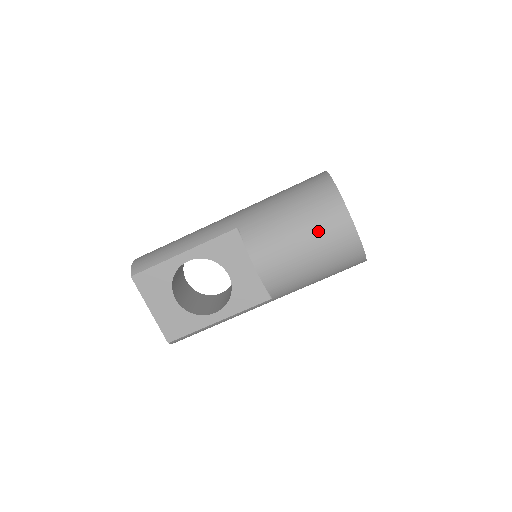
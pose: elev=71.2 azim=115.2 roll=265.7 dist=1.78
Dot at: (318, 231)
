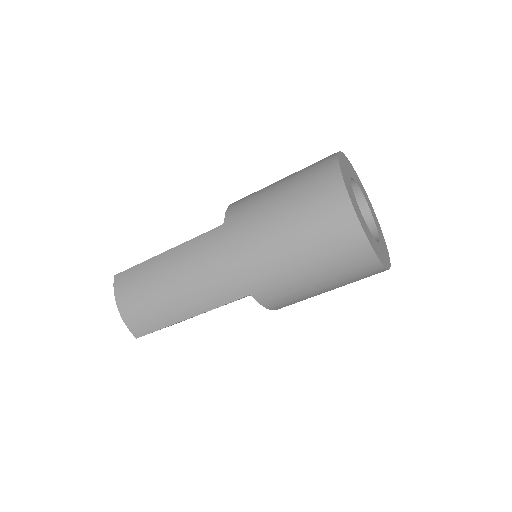
Dot at: occluded
